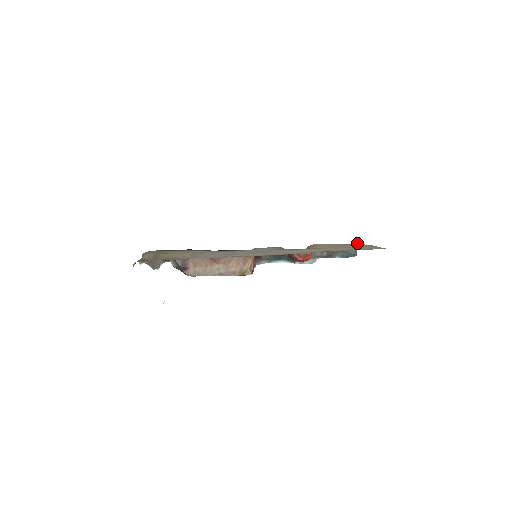
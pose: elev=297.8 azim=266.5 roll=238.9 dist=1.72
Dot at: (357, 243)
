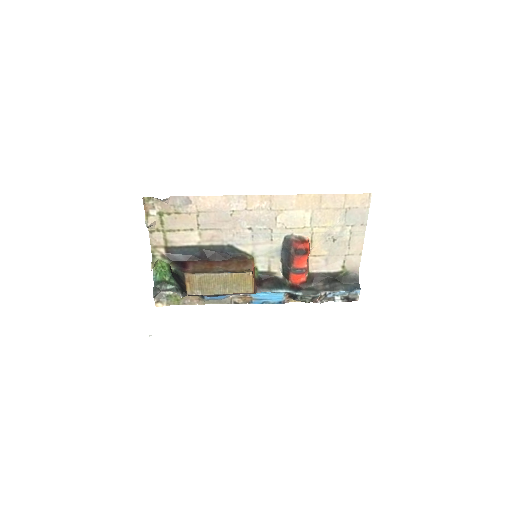
Dot at: (356, 271)
